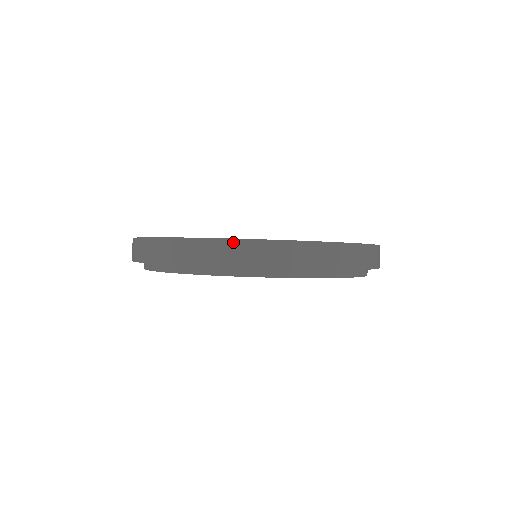
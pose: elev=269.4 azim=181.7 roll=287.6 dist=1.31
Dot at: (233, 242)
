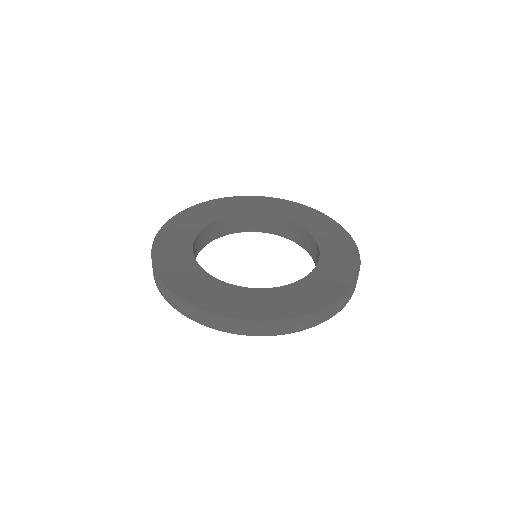
Dot at: (185, 303)
